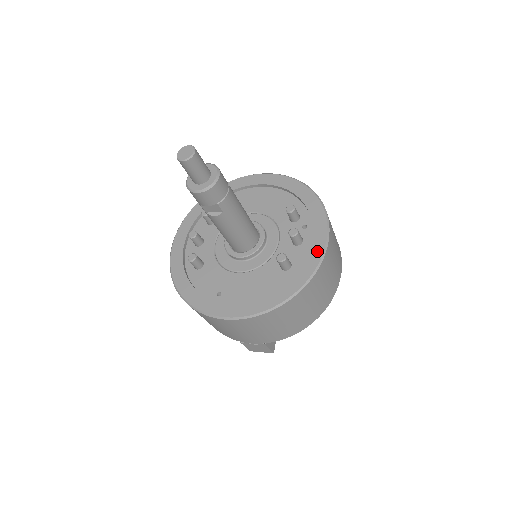
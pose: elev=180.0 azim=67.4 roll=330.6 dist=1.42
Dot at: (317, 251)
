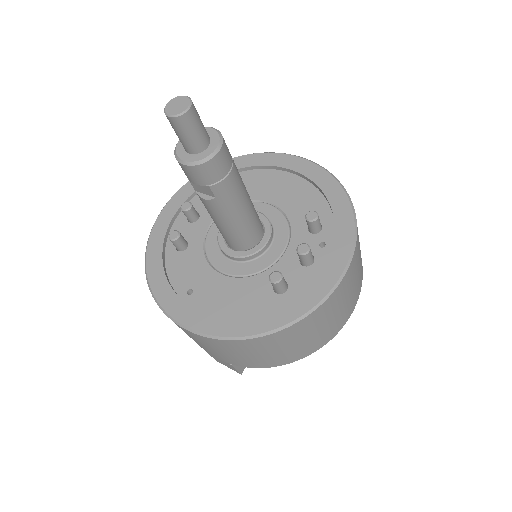
Dot at: (325, 284)
